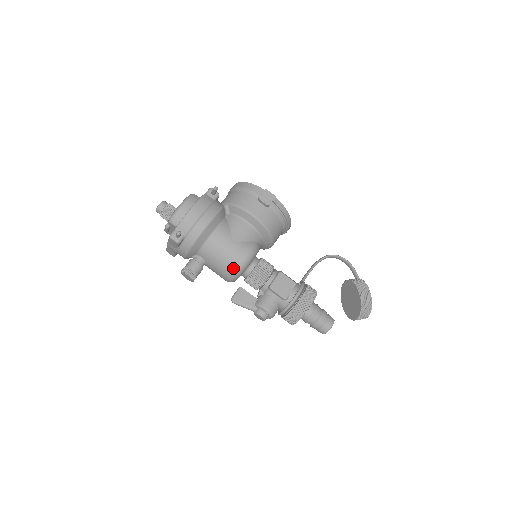
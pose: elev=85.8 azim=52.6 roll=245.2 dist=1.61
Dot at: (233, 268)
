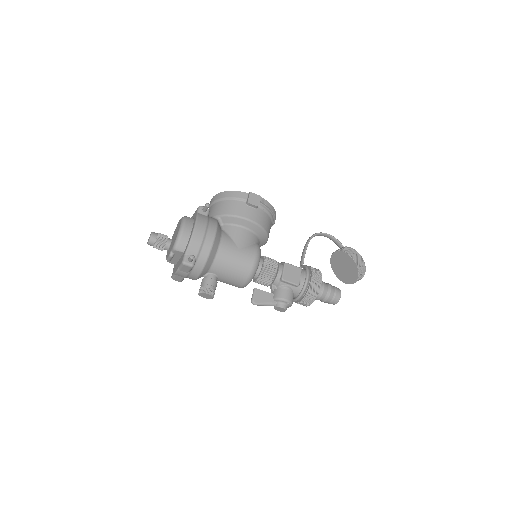
Dot at: (247, 273)
